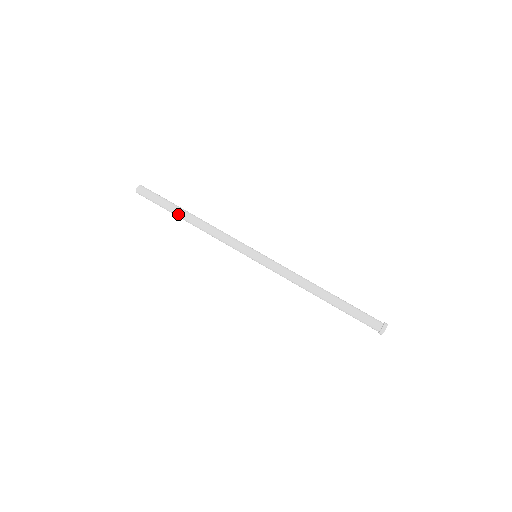
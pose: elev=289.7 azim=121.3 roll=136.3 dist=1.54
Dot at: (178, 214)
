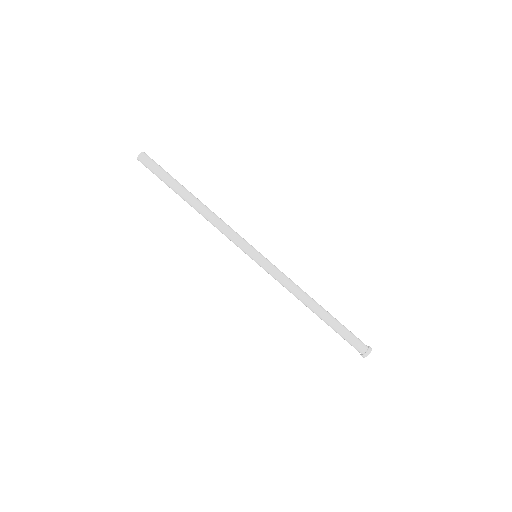
Dot at: (182, 193)
